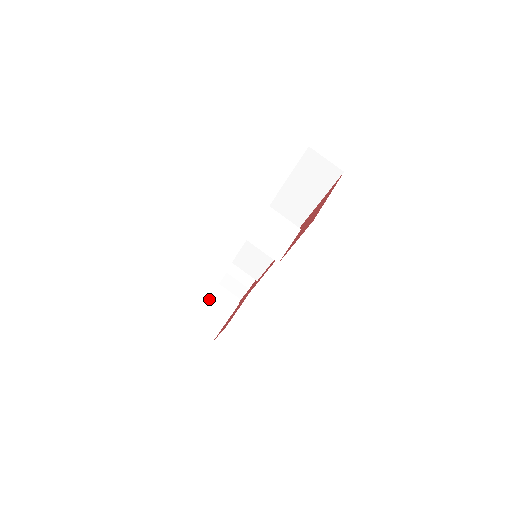
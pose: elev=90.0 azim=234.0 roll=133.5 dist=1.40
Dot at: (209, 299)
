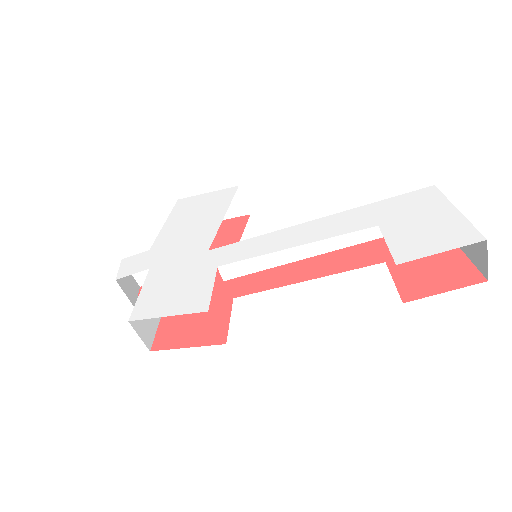
Dot at: (145, 287)
